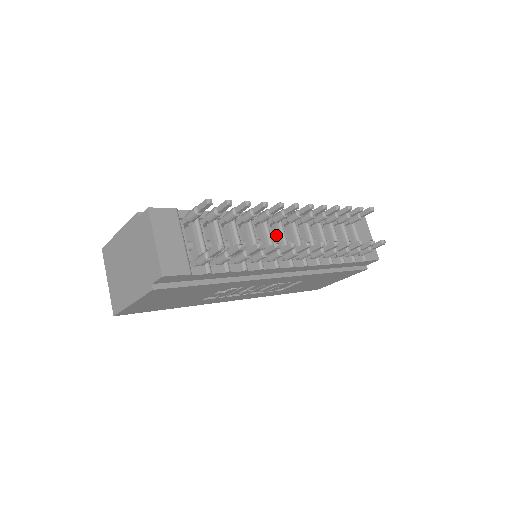
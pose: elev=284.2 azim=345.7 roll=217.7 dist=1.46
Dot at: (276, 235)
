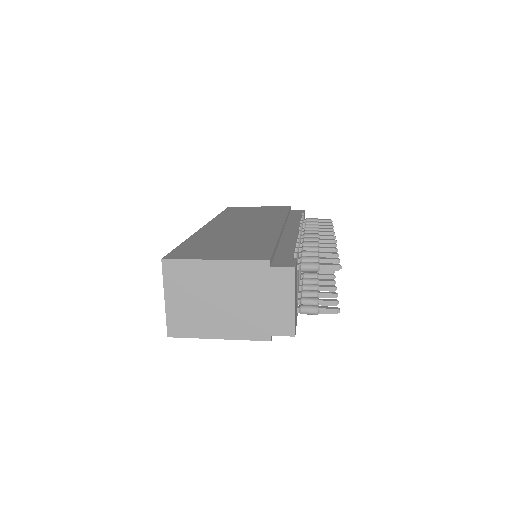
Dot at: occluded
